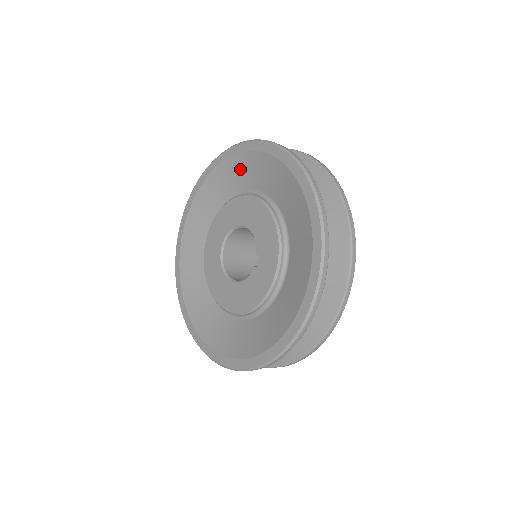
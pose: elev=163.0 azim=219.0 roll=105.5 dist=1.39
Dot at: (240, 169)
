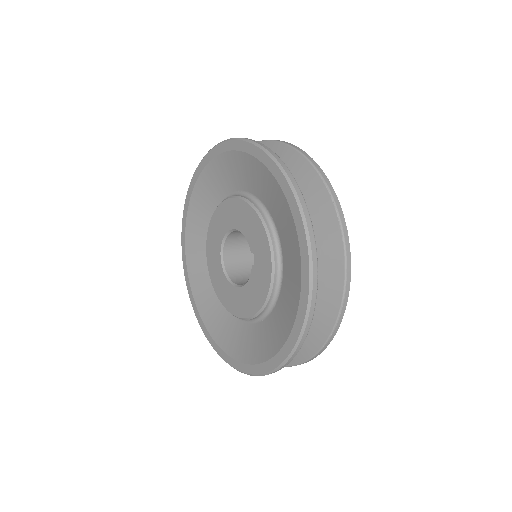
Dot at: (216, 176)
